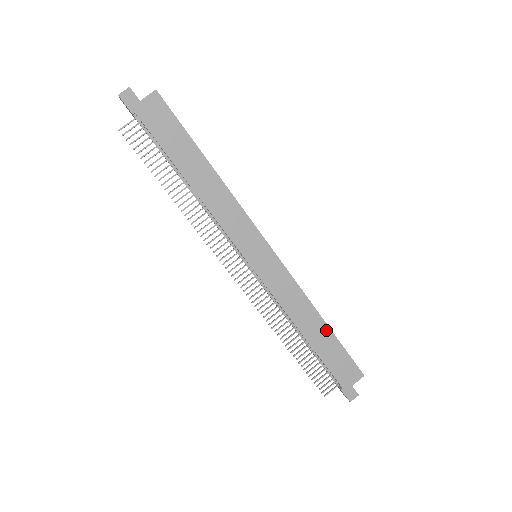
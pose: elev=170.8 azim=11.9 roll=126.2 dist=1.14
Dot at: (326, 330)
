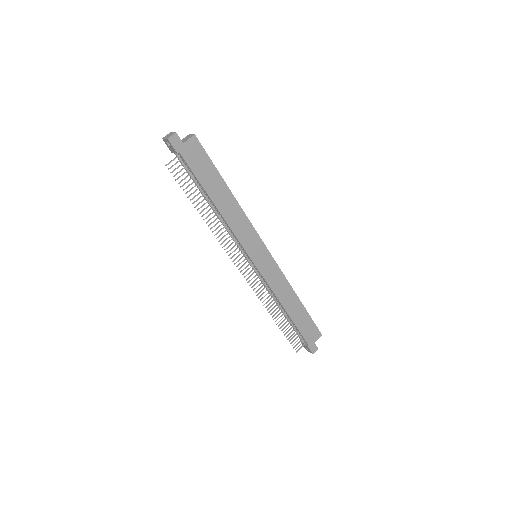
Dot at: (300, 306)
